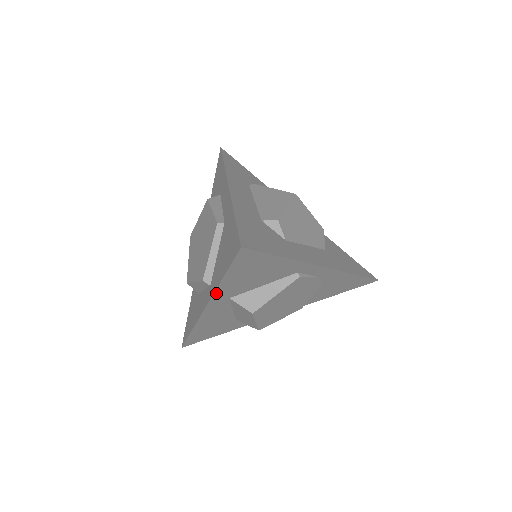
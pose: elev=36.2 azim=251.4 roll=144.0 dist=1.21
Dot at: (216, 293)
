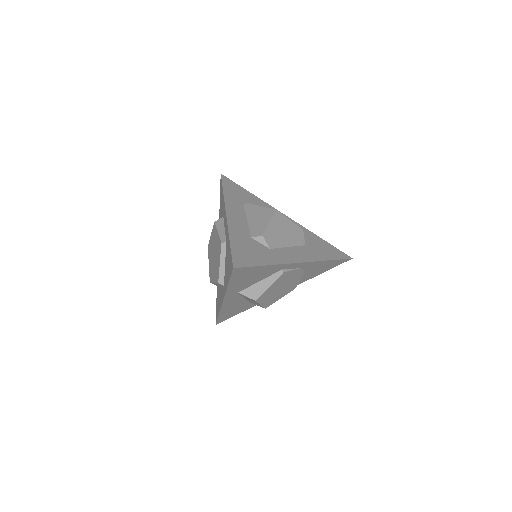
Dot at: (227, 292)
